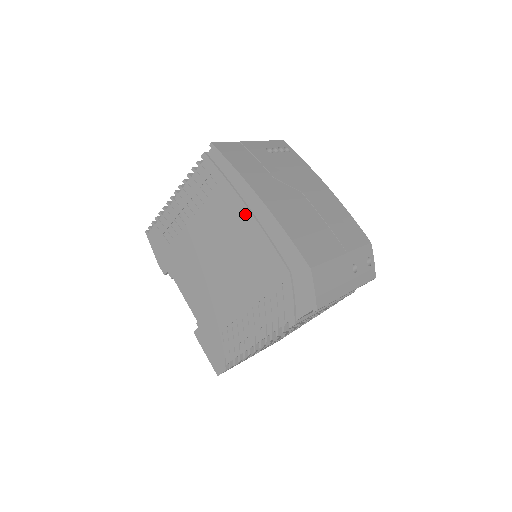
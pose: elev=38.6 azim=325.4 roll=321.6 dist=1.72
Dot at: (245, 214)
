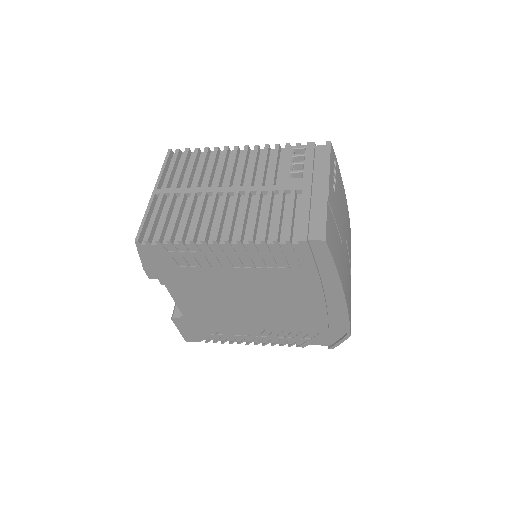
Dot at: (317, 295)
